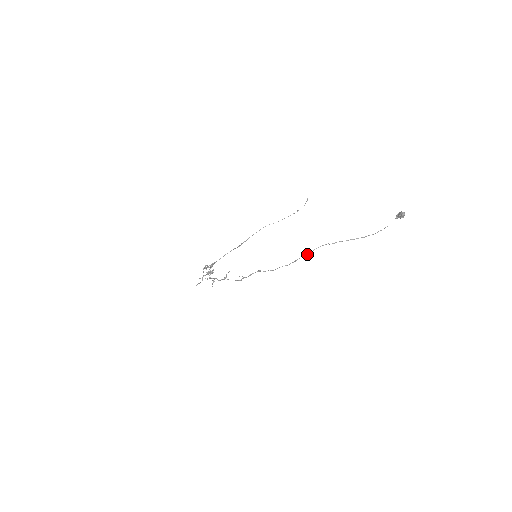
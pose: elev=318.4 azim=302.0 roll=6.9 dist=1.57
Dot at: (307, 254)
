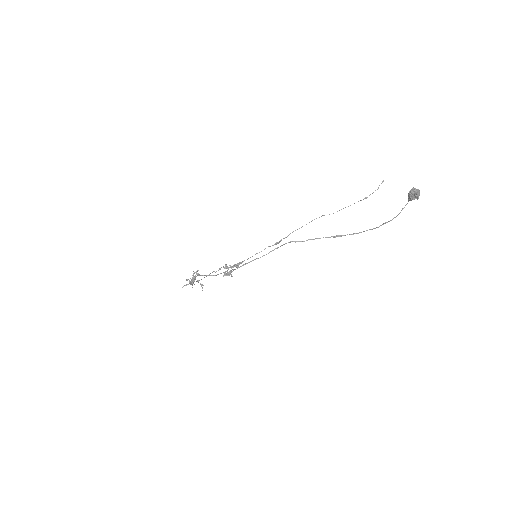
Dot at: (263, 255)
